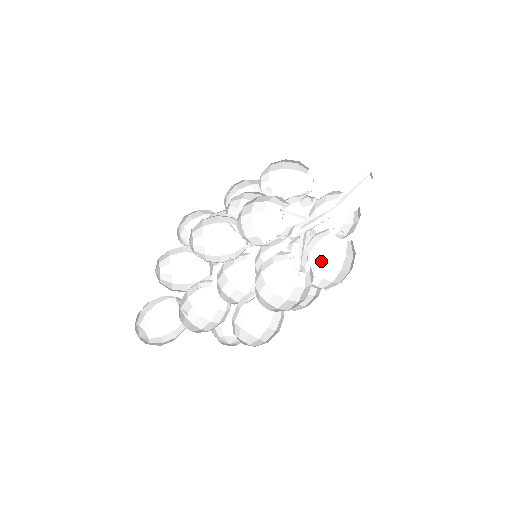
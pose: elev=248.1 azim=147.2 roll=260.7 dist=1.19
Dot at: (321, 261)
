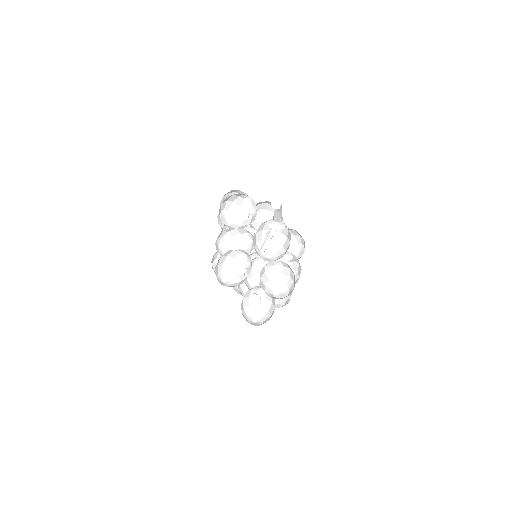
Dot at: (283, 266)
